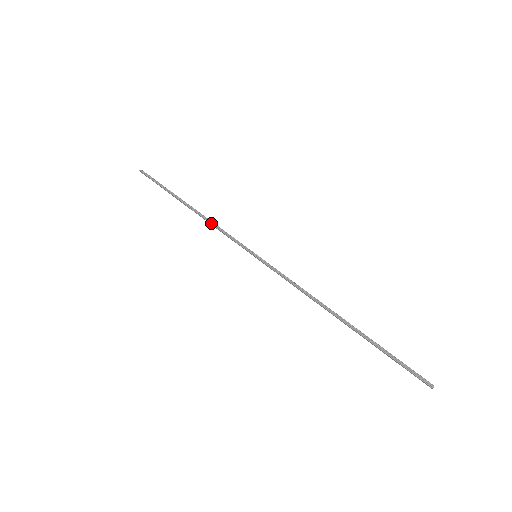
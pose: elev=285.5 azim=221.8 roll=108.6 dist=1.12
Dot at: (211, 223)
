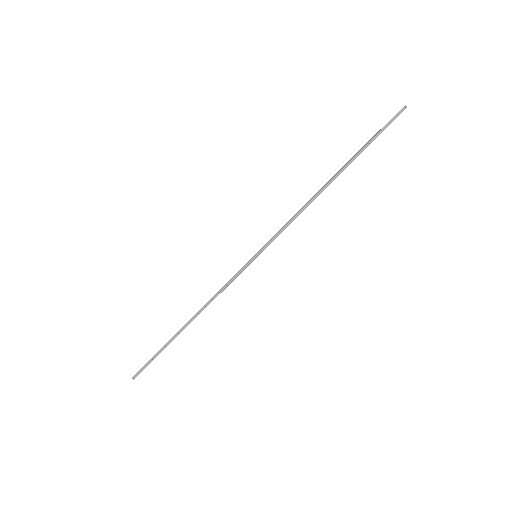
Dot at: (211, 299)
